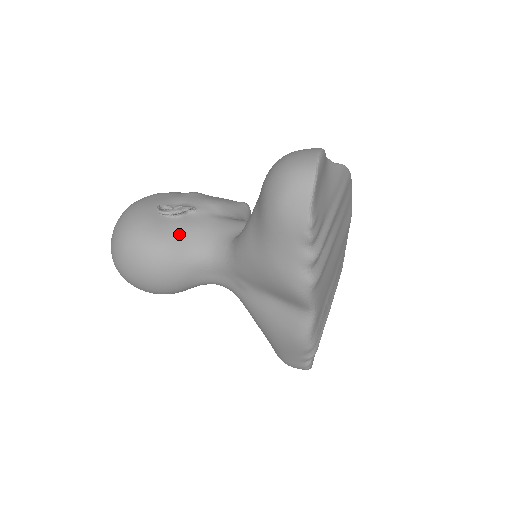
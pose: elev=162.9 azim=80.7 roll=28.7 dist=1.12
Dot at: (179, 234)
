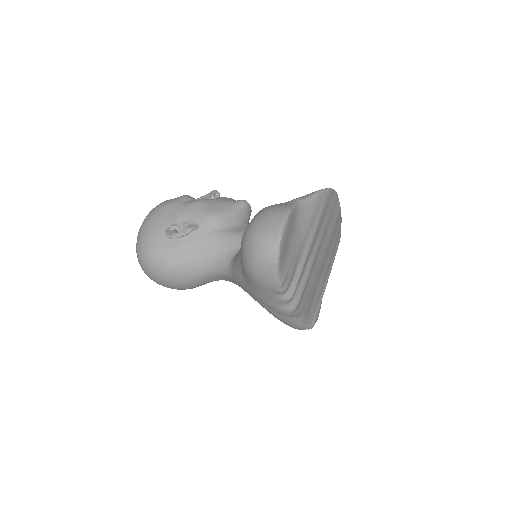
Dot at: (187, 254)
